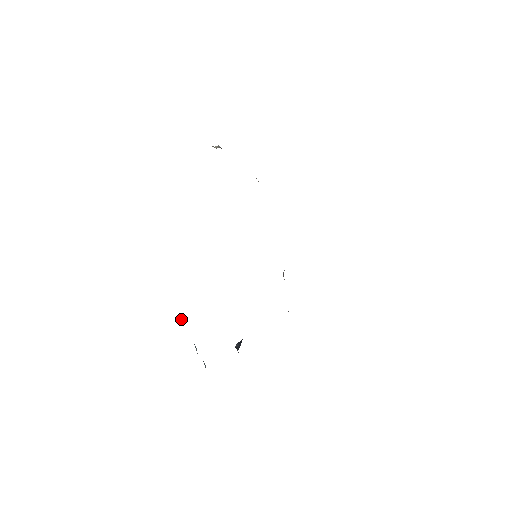
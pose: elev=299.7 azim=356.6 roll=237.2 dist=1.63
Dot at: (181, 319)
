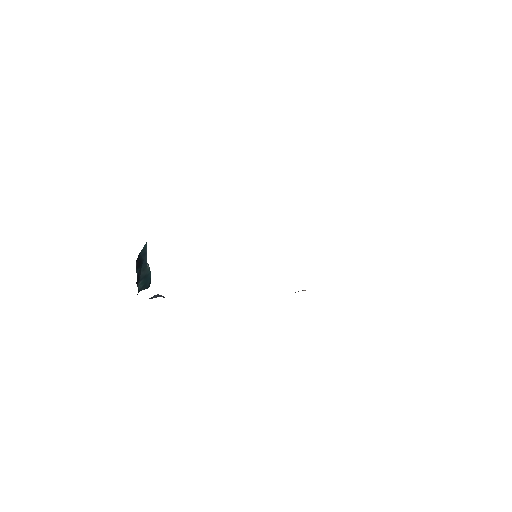
Dot at: occluded
